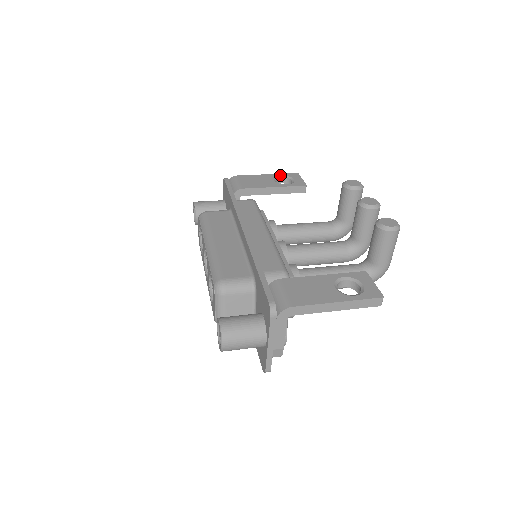
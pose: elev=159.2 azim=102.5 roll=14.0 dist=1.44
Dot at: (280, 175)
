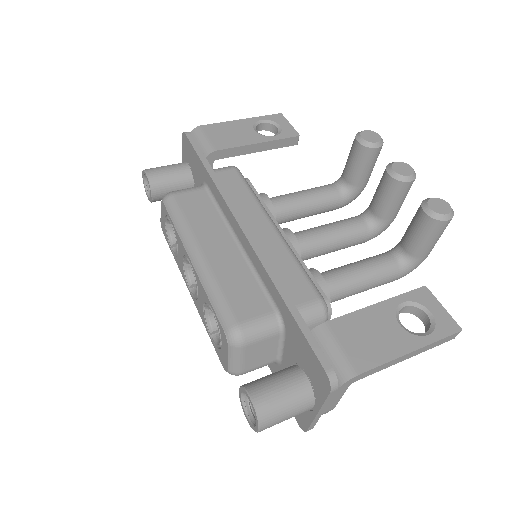
Dot at: (259, 119)
